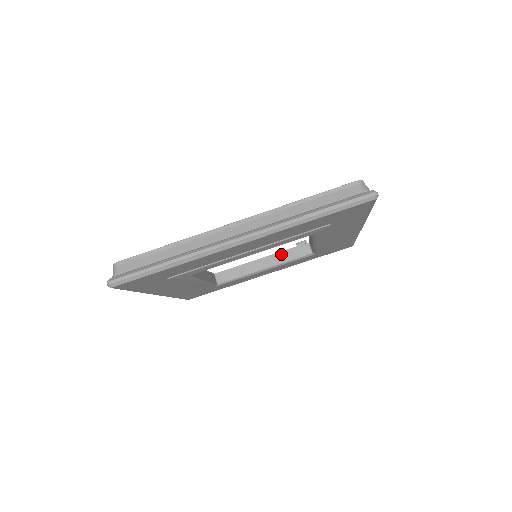
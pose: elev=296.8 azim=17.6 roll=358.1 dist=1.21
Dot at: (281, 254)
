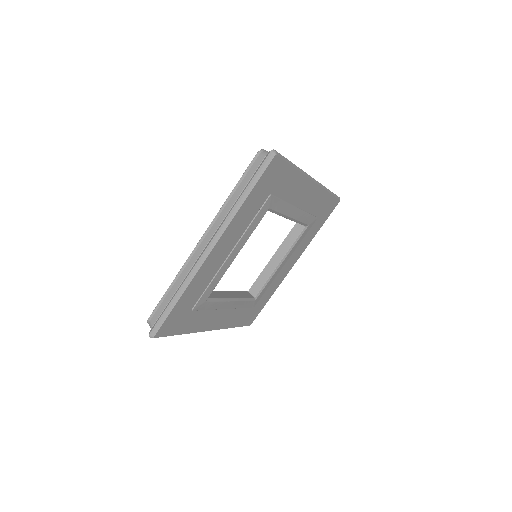
Dot at: (284, 244)
